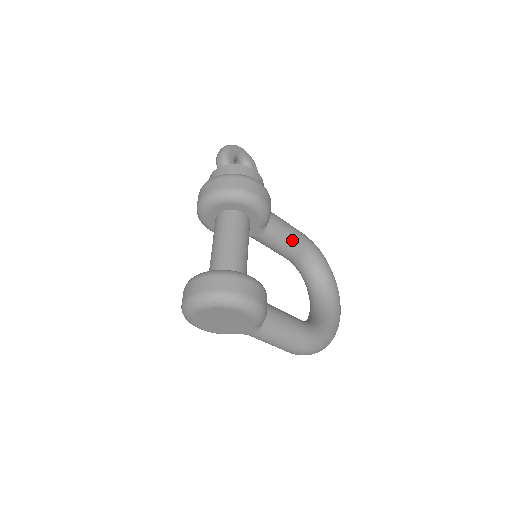
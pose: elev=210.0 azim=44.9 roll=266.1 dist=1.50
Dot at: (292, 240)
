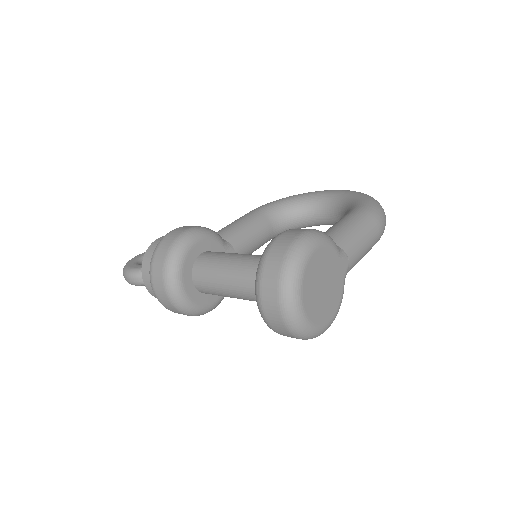
Dot at: (249, 222)
